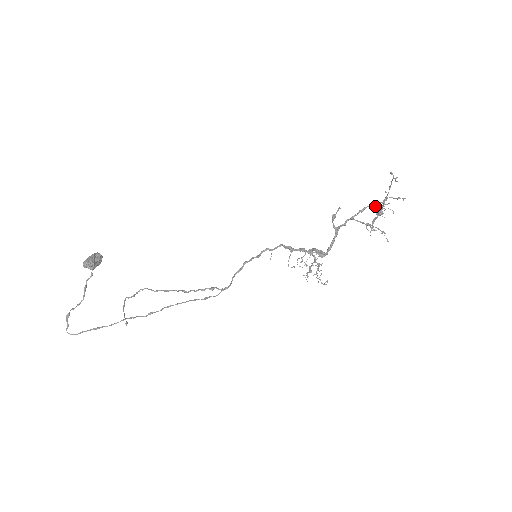
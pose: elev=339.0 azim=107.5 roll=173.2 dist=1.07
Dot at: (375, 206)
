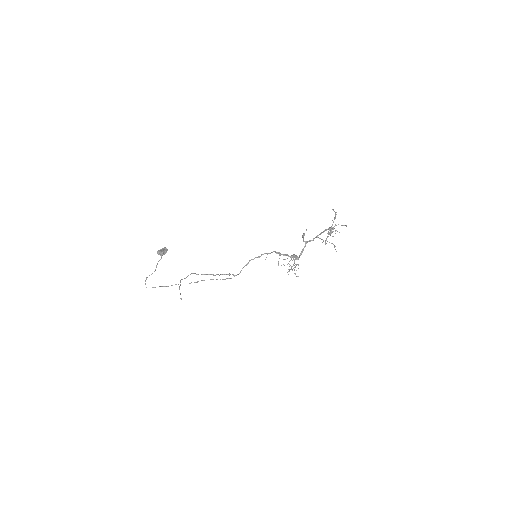
Dot at: (329, 229)
